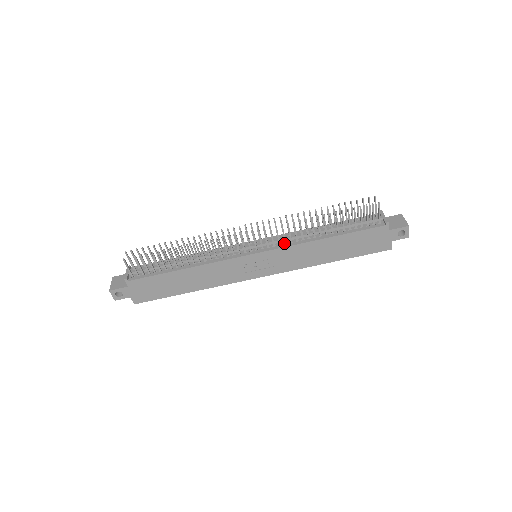
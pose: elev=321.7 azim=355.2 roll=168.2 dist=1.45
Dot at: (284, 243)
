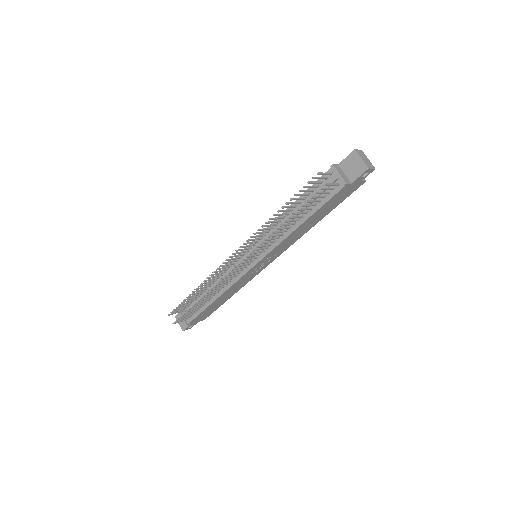
Dot at: (270, 245)
